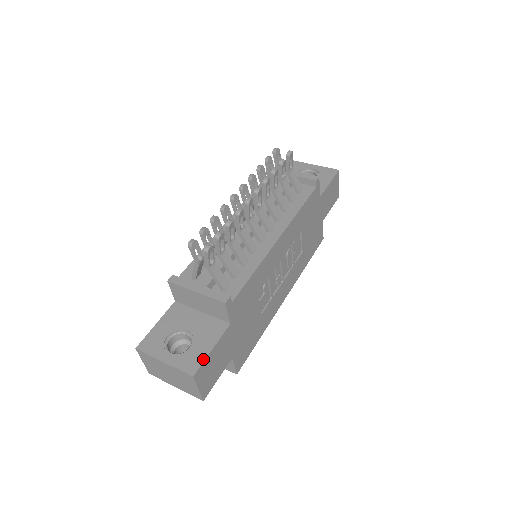
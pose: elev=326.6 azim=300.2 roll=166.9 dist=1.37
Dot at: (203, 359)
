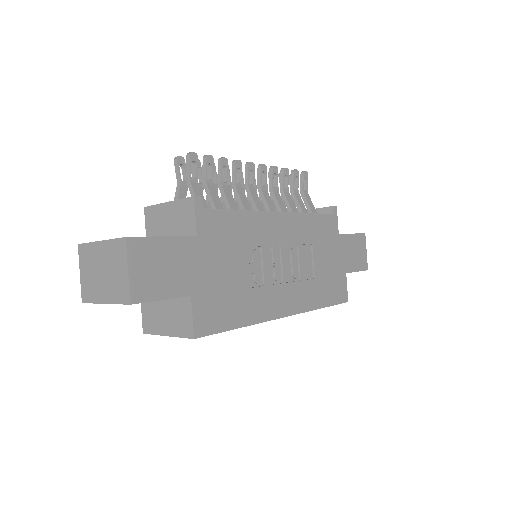
Dot at: occluded
